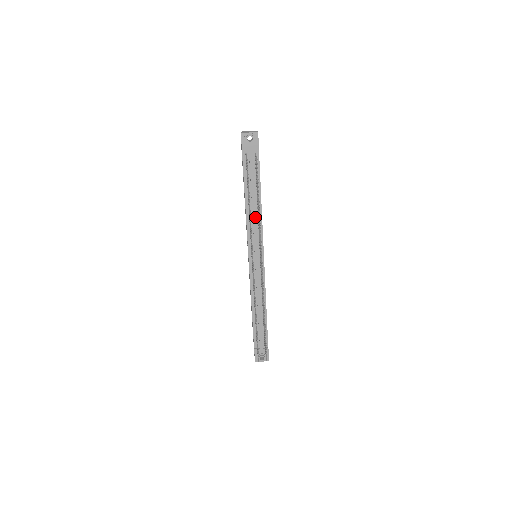
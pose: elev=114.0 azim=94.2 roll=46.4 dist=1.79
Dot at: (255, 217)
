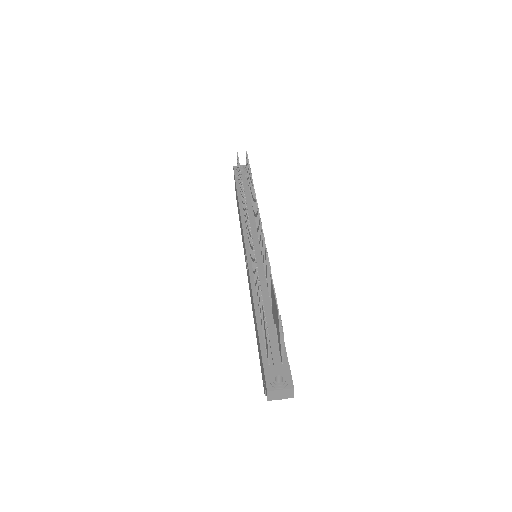
Dot at: (251, 214)
